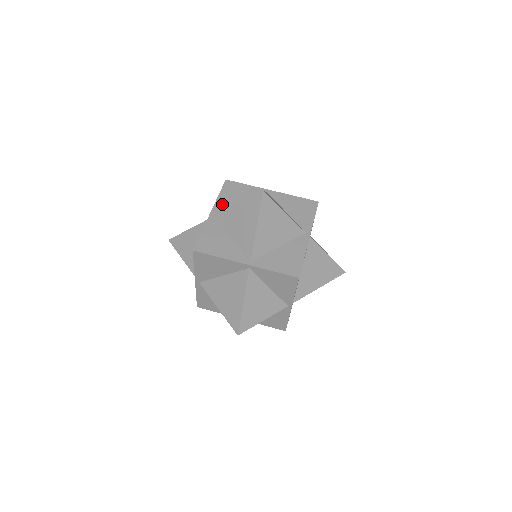
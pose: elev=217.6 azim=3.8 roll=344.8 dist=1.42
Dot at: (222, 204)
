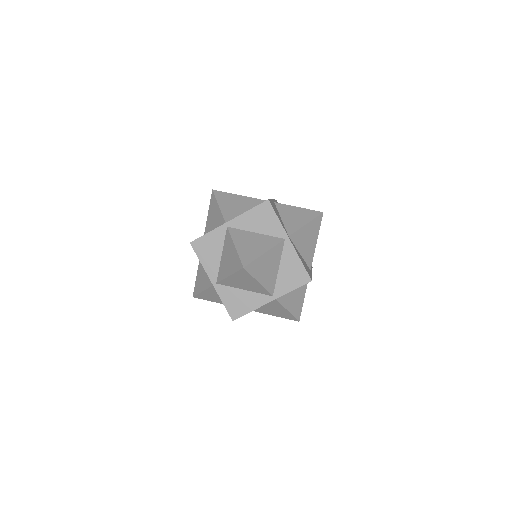
Dot at: (211, 268)
